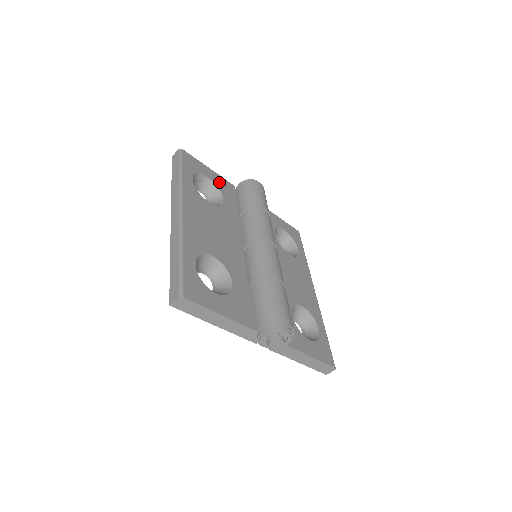
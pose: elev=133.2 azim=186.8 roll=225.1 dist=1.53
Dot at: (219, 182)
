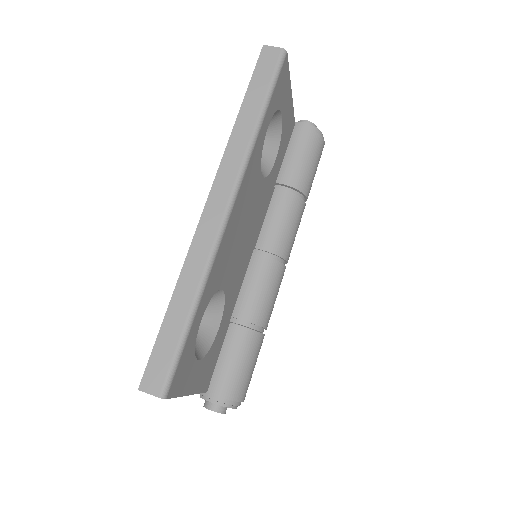
Dot at: (287, 121)
